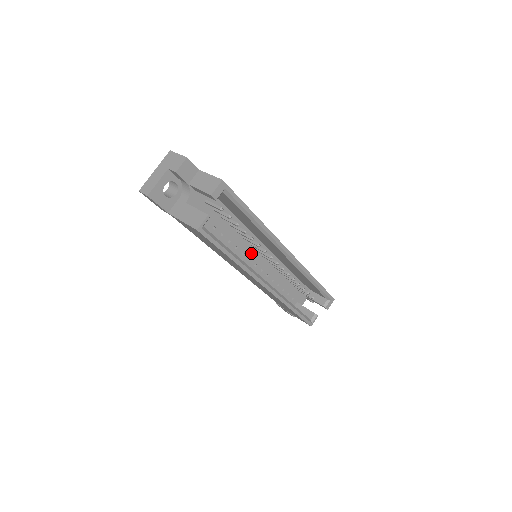
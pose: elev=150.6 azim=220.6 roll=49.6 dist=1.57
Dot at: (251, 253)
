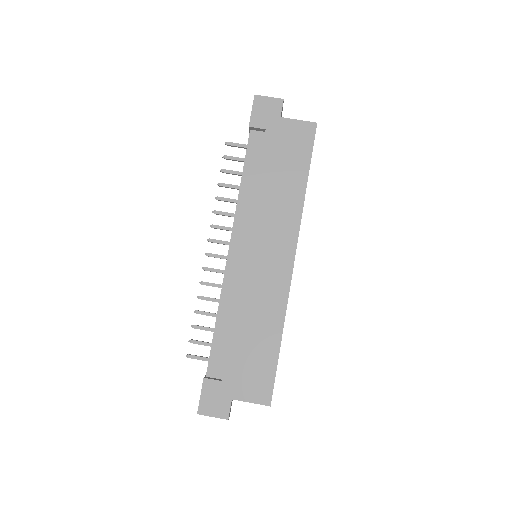
Dot at: occluded
